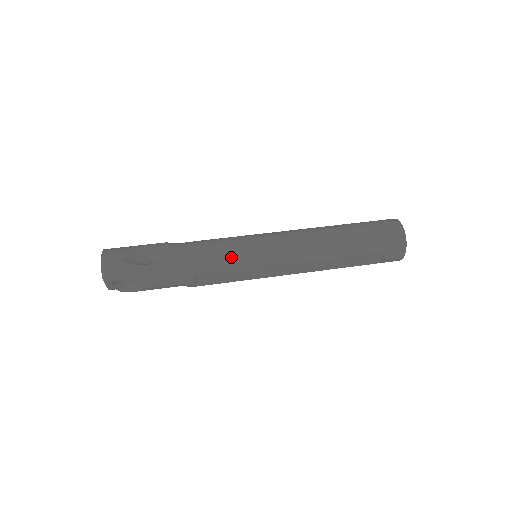
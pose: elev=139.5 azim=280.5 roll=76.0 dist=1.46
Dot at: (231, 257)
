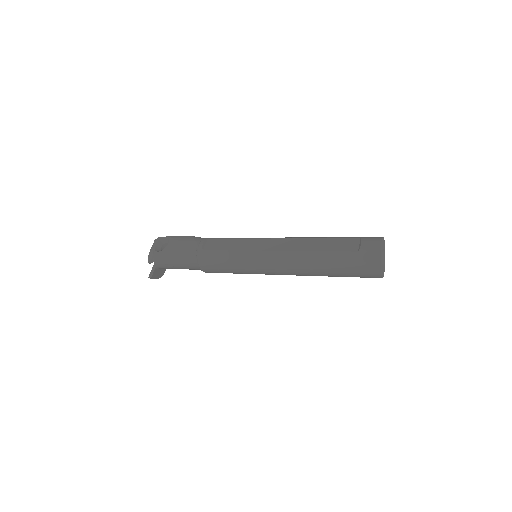
Dot at: occluded
